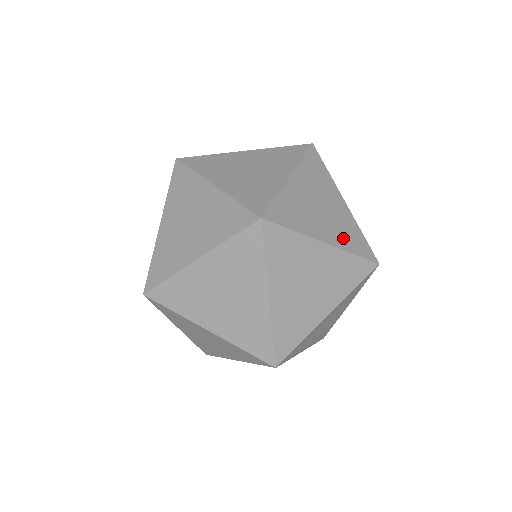
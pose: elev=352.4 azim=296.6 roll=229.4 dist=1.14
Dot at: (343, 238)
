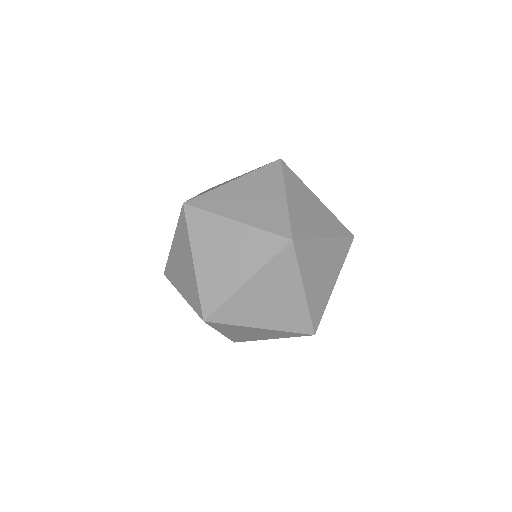
Dot at: (283, 322)
